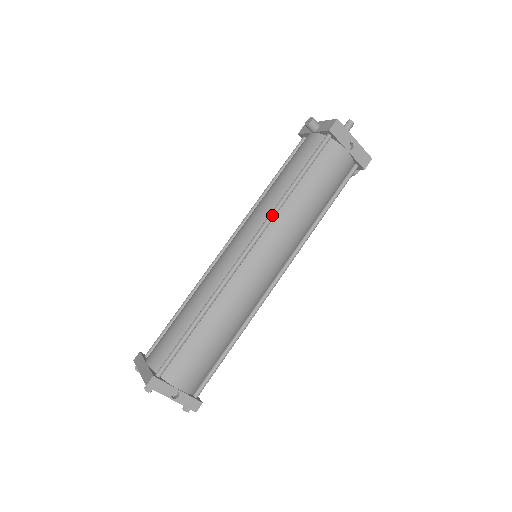
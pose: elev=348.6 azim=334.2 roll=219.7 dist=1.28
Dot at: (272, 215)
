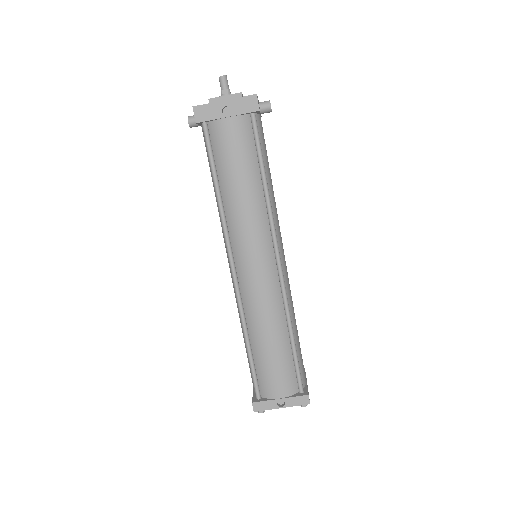
Dot at: (223, 228)
